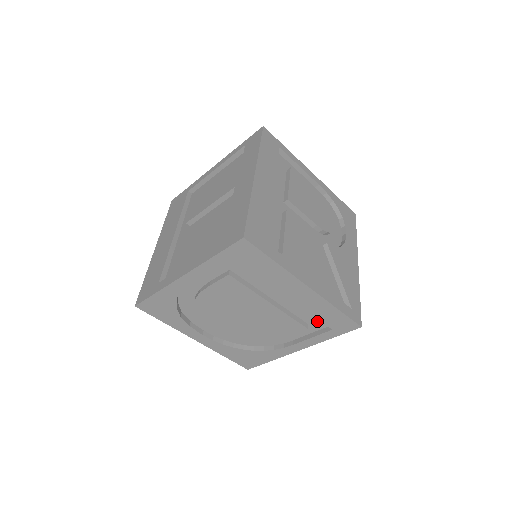
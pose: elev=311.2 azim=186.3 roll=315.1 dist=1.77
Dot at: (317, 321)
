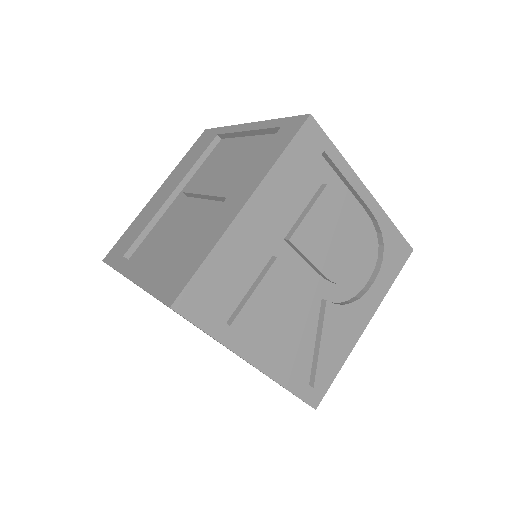
Dot at: occluded
